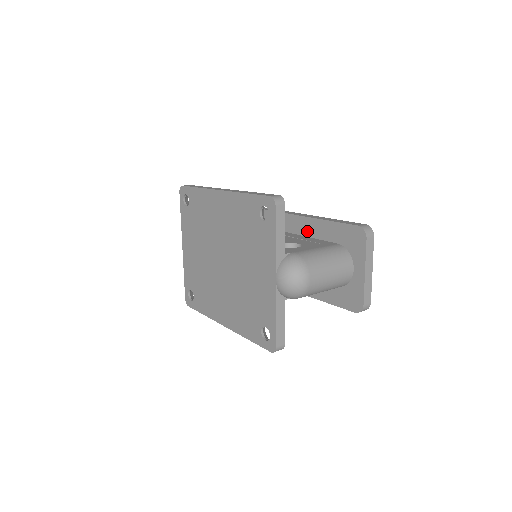
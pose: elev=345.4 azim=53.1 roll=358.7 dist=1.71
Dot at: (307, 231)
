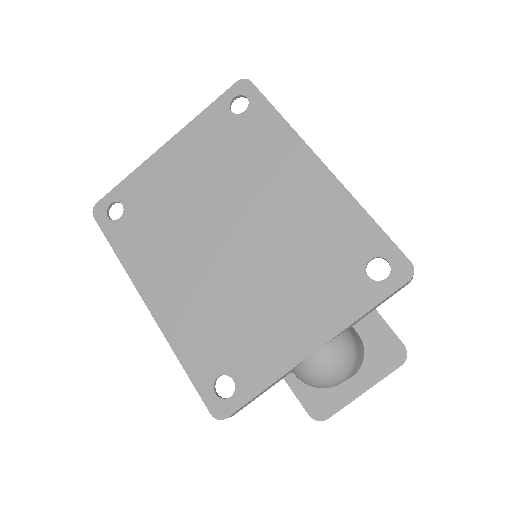
Dot at: occluded
